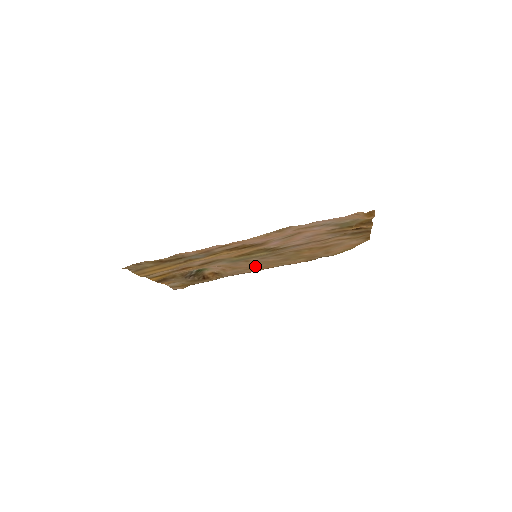
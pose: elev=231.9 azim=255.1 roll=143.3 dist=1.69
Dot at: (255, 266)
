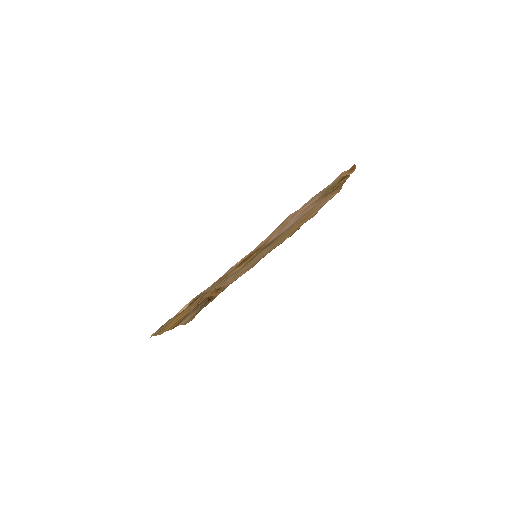
Dot at: (252, 264)
